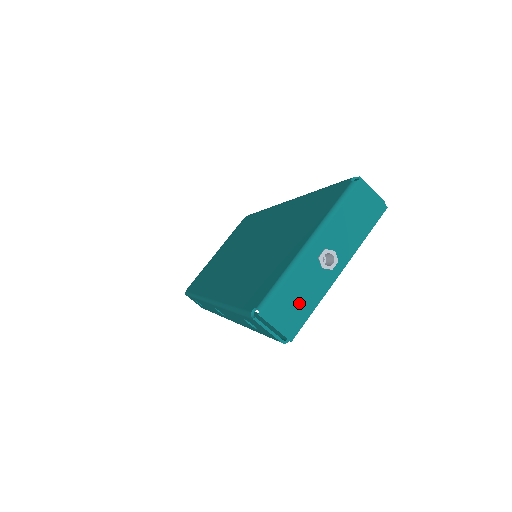
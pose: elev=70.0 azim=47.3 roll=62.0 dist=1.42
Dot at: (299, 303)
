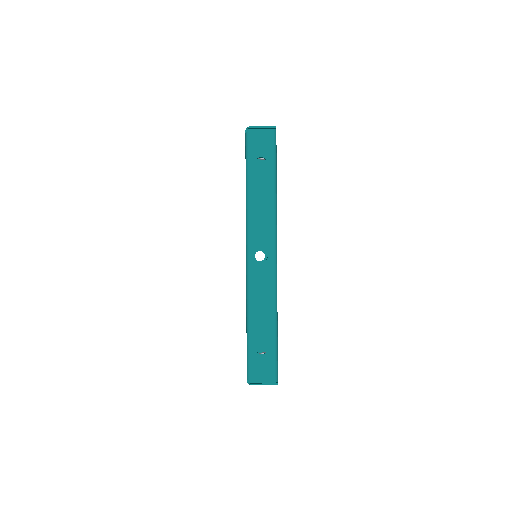
Dot at: occluded
